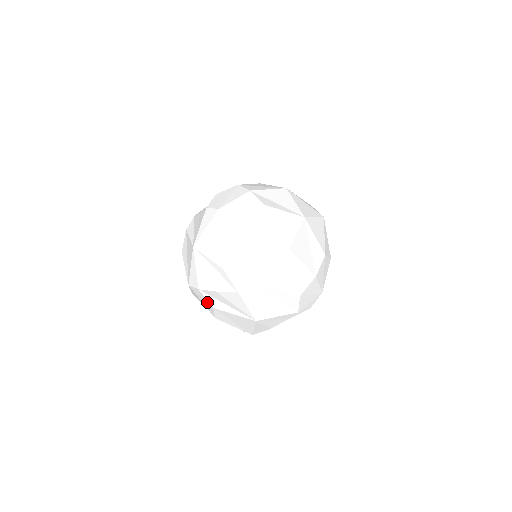
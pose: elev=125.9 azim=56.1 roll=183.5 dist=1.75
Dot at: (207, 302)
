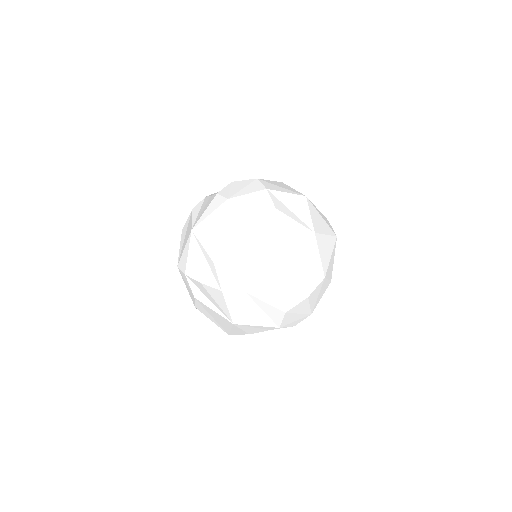
Dot at: (190, 290)
